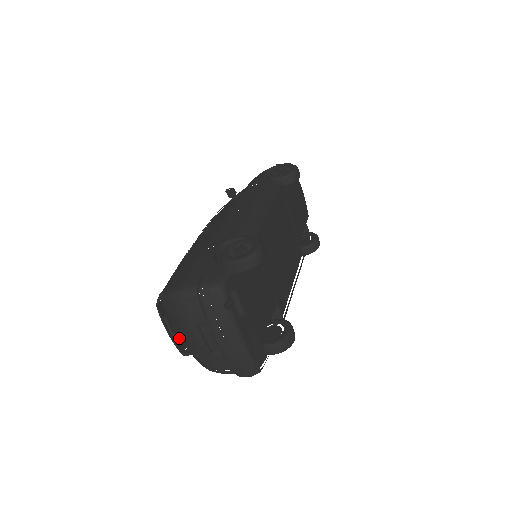
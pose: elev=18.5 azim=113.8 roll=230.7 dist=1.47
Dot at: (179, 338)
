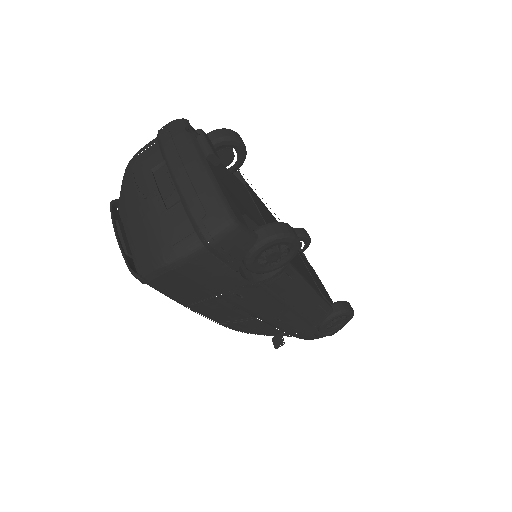
Dot at: (131, 254)
